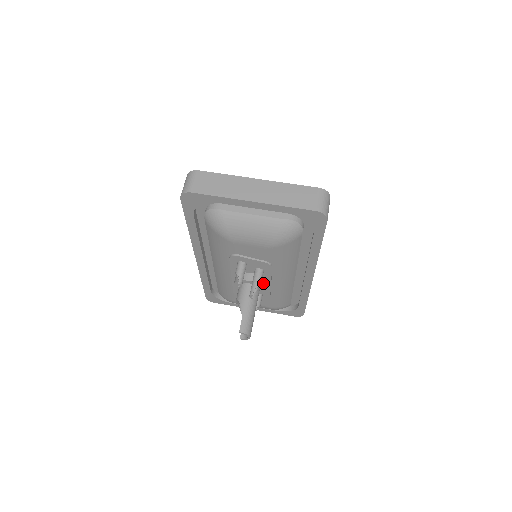
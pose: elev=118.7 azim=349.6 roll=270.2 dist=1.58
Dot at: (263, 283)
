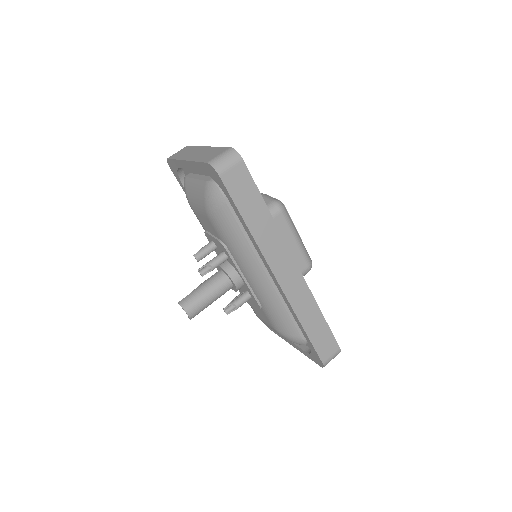
Dot at: (231, 273)
